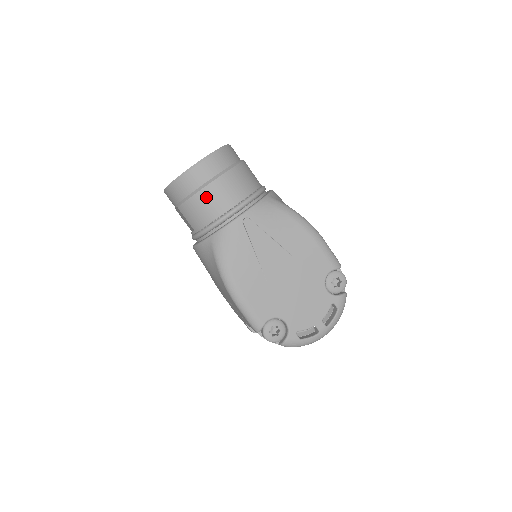
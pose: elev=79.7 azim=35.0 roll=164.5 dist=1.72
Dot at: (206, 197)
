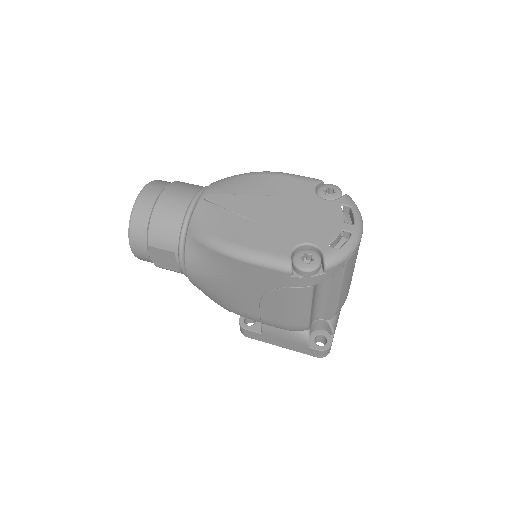
Dot at: (162, 210)
